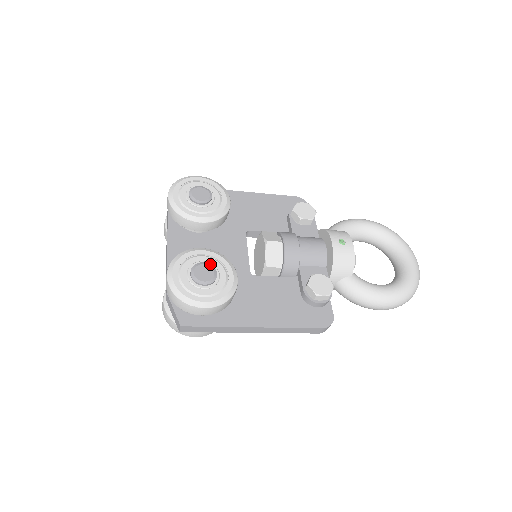
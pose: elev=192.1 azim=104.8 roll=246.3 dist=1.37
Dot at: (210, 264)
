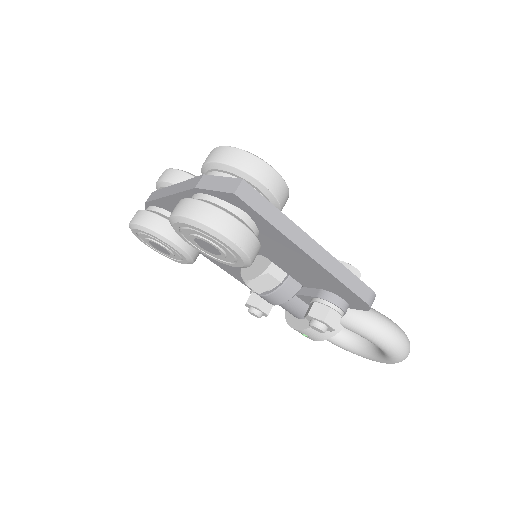
Dot at: occluded
